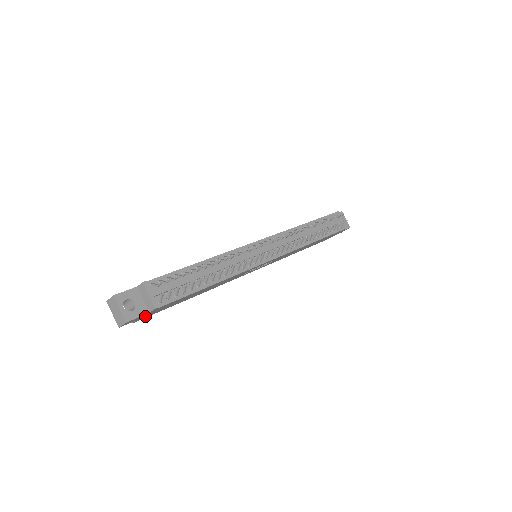
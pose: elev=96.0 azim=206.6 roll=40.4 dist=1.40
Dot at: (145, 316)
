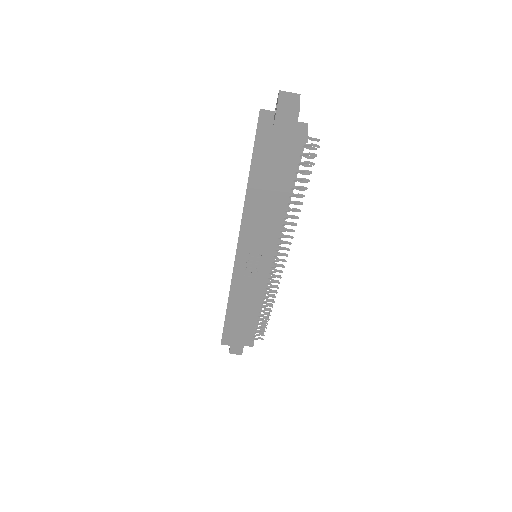
Dot at: (271, 137)
